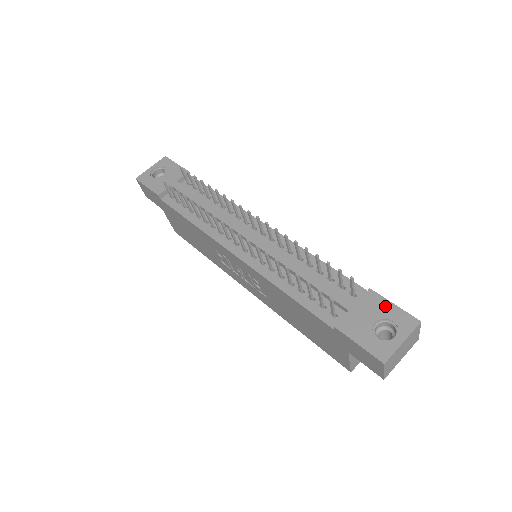
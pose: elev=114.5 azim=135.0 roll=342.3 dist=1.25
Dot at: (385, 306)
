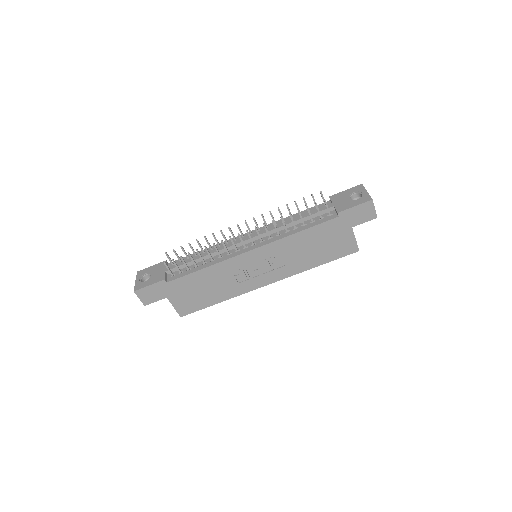
Dot at: (343, 193)
